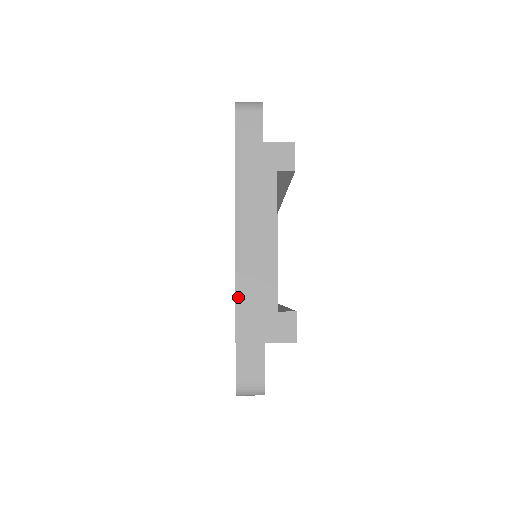
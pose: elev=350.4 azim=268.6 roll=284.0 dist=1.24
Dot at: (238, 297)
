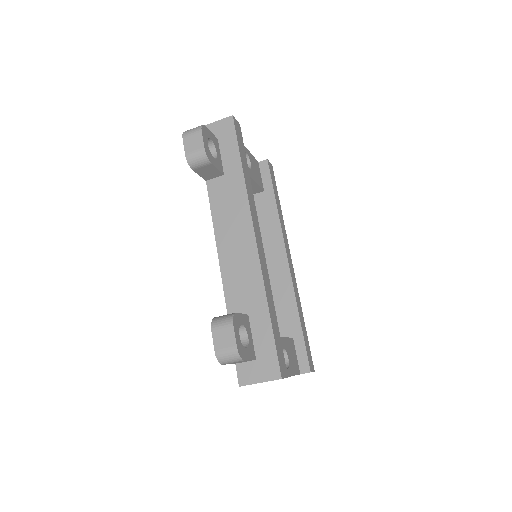
Dot at: occluded
